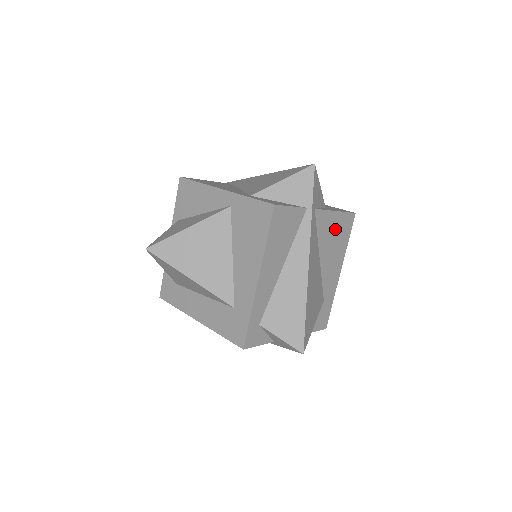
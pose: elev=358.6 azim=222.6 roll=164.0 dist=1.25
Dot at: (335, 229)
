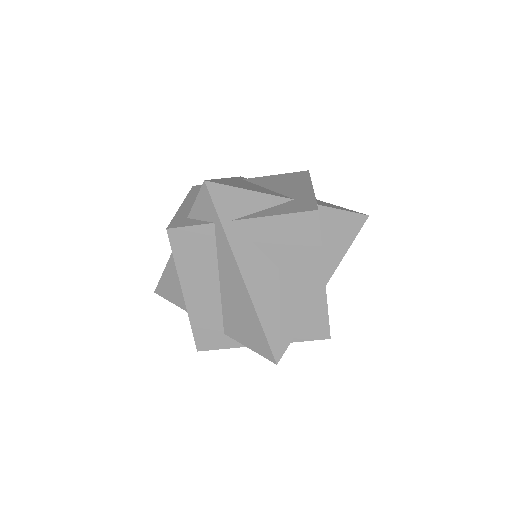
Dot at: (281, 179)
